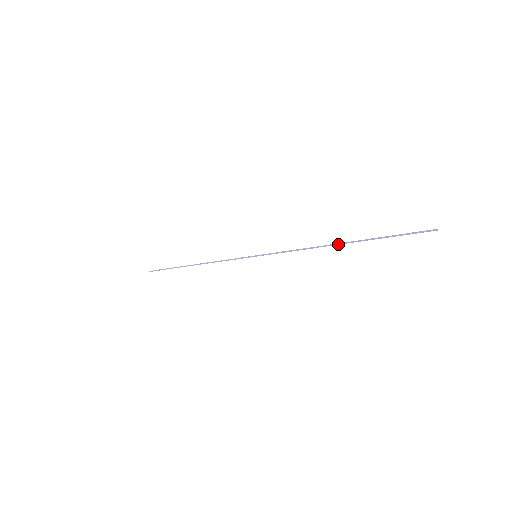
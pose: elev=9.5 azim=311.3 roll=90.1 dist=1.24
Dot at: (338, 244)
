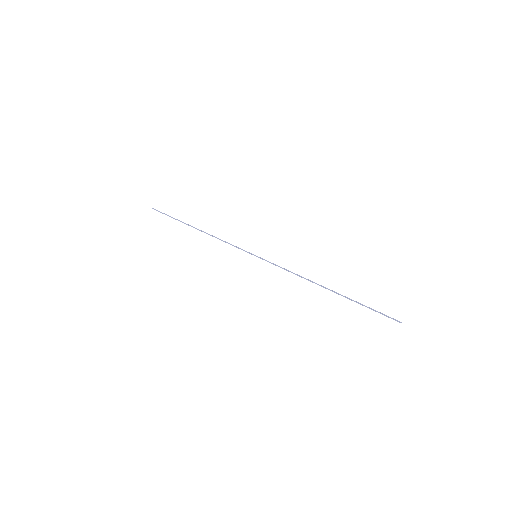
Dot at: occluded
